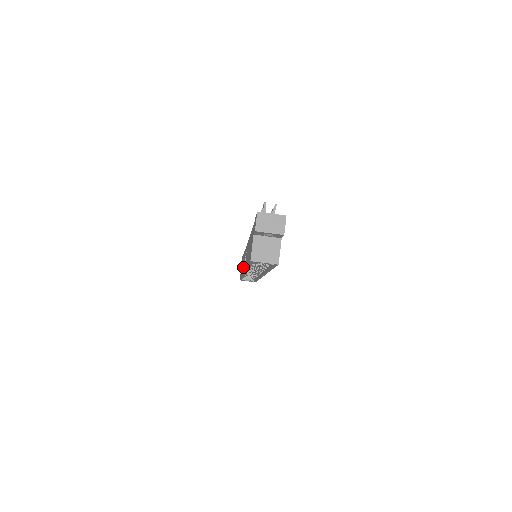
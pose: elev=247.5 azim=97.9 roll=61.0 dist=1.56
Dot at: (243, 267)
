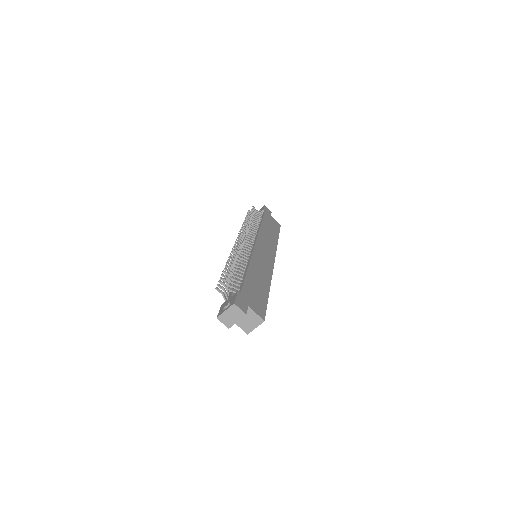
Dot at: occluded
